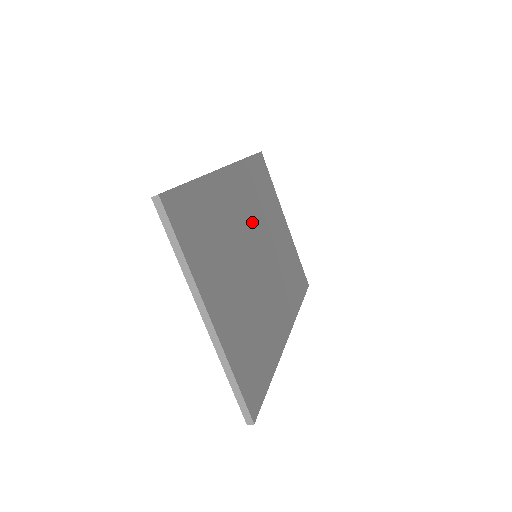
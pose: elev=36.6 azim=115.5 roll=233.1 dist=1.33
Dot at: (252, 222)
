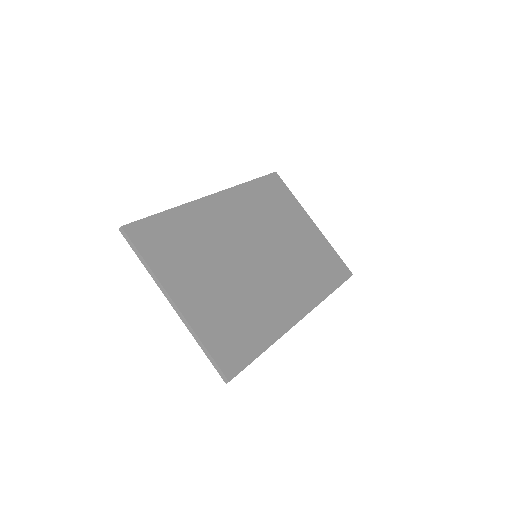
Dot at: (250, 230)
